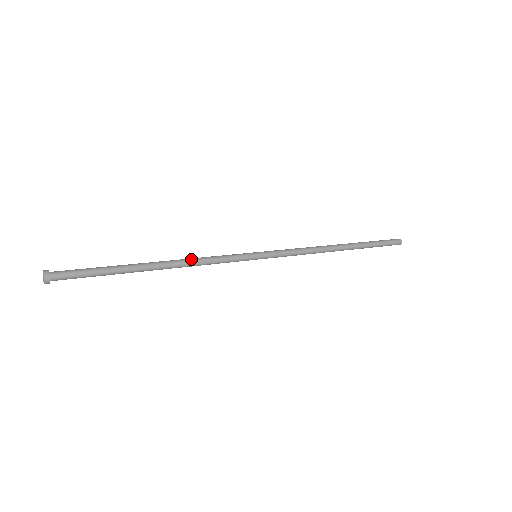
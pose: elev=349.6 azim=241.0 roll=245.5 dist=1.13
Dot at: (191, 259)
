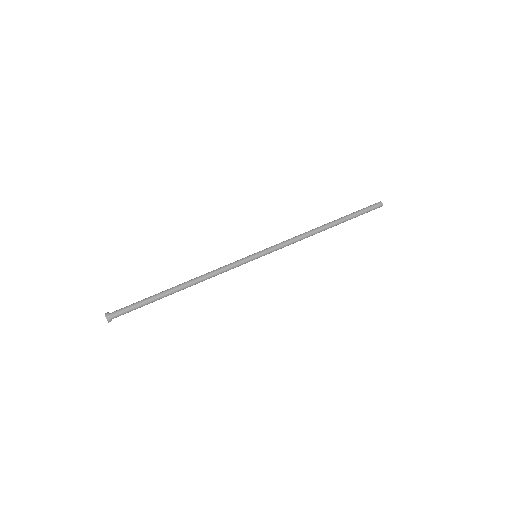
Dot at: (206, 276)
